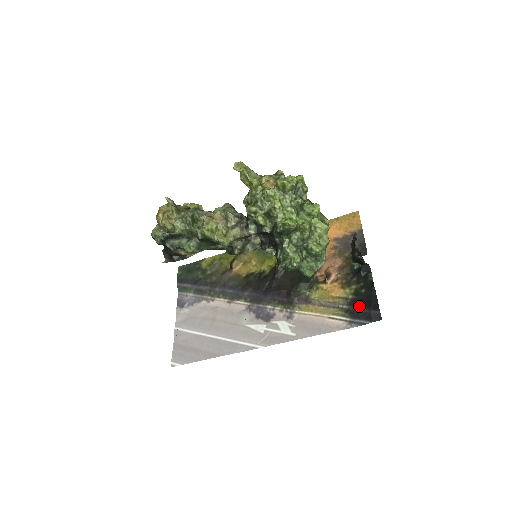
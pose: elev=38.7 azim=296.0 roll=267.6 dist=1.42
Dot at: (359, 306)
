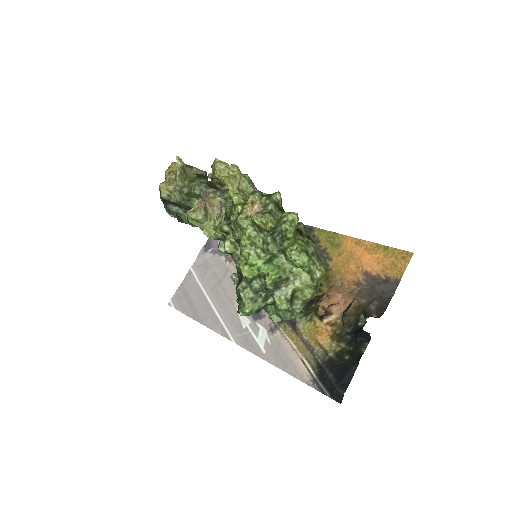
Dot at: (331, 371)
